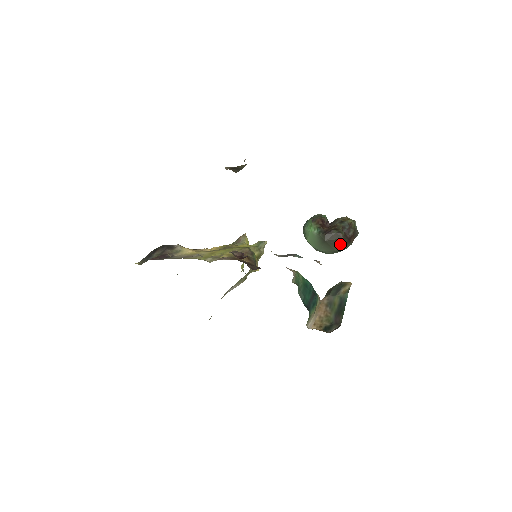
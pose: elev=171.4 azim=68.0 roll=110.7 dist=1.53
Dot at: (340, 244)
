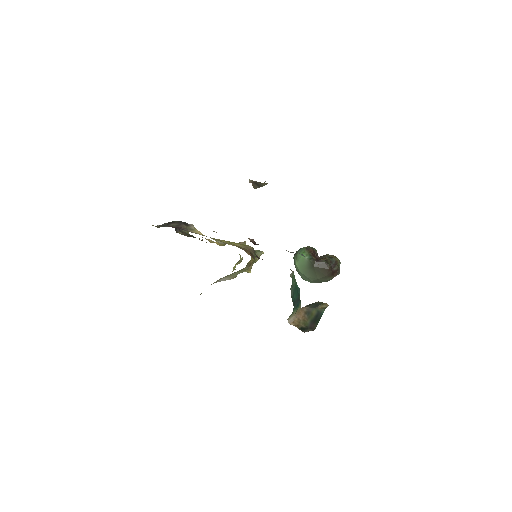
Dot at: (325, 274)
